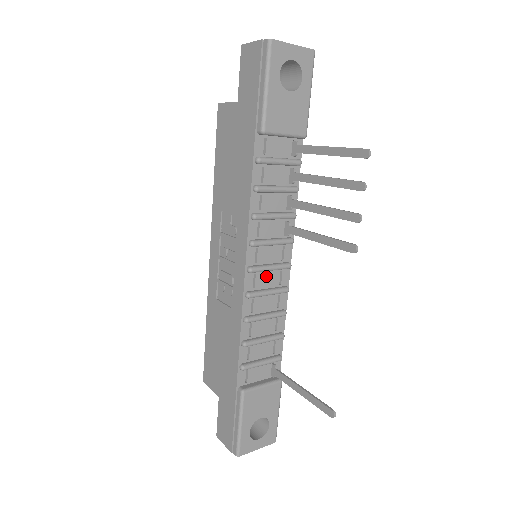
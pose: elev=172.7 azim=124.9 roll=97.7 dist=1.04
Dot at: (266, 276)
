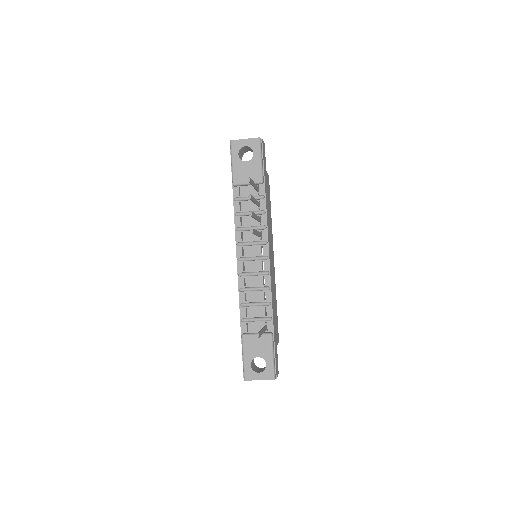
Dot at: (252, 264)
